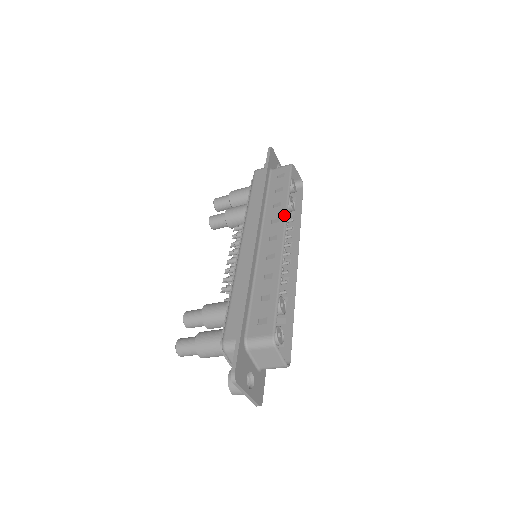
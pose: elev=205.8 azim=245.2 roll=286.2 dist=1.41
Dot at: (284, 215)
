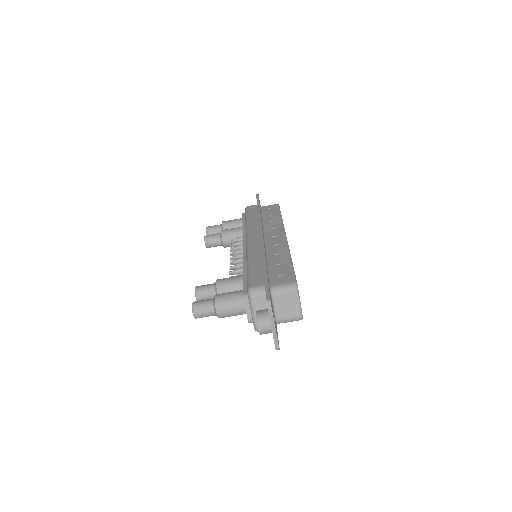
Dot at: (282, 226)
